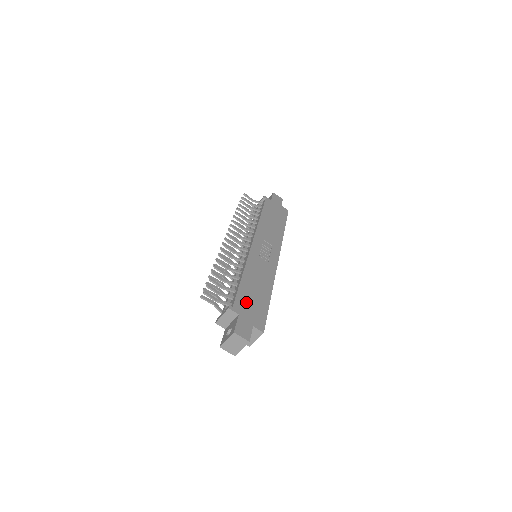
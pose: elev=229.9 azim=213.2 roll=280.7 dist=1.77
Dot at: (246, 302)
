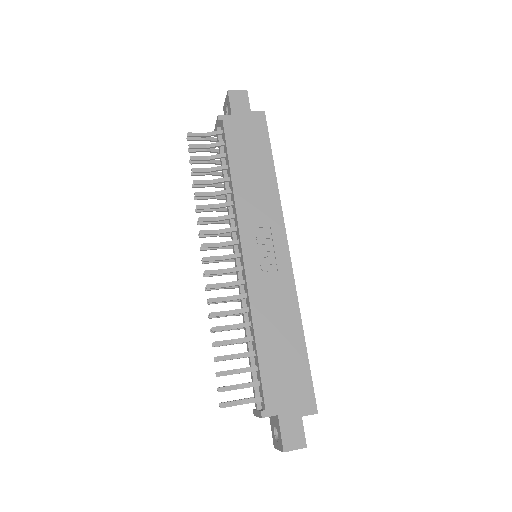
Dot at: (278, 383)
